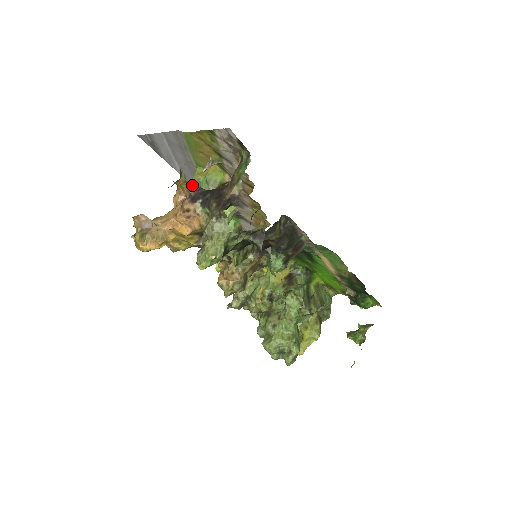
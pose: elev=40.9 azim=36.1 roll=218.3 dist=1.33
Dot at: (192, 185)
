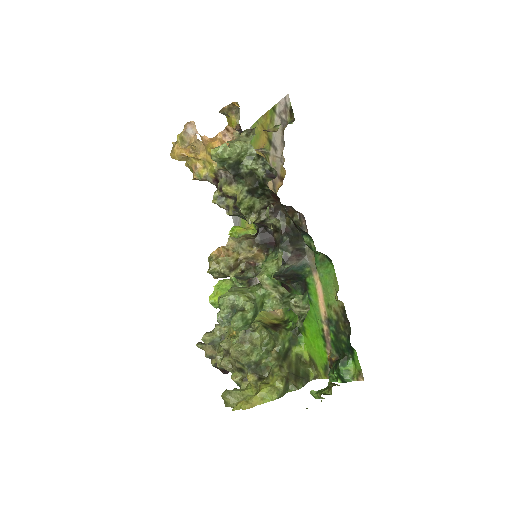
Dot at: (240, 127)
